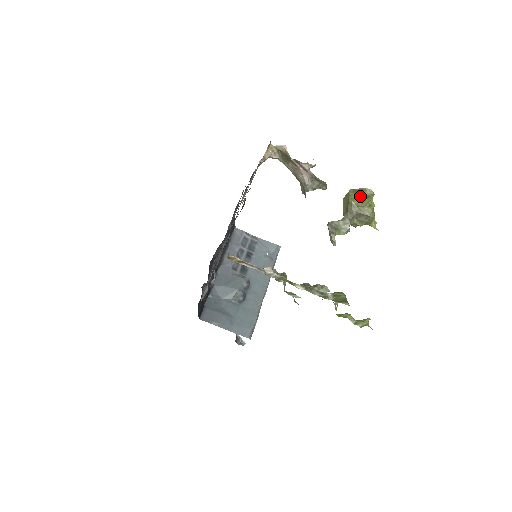
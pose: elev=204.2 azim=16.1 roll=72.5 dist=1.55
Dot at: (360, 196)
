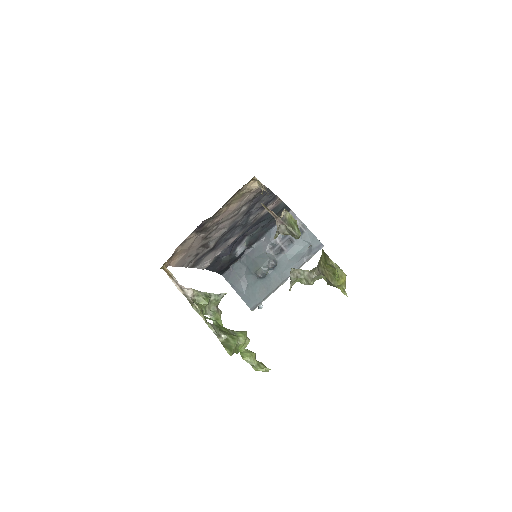
Dot at: (326, 261)
